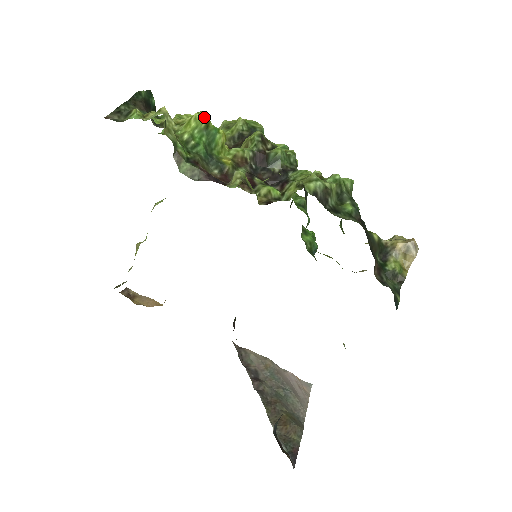
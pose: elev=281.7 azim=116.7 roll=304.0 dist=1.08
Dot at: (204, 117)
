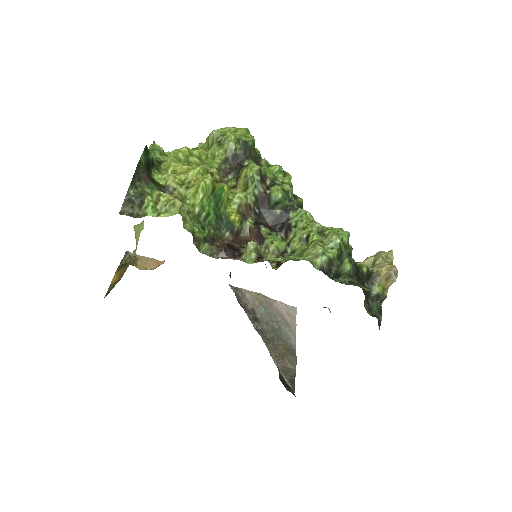
Dot at: (210, 184)
